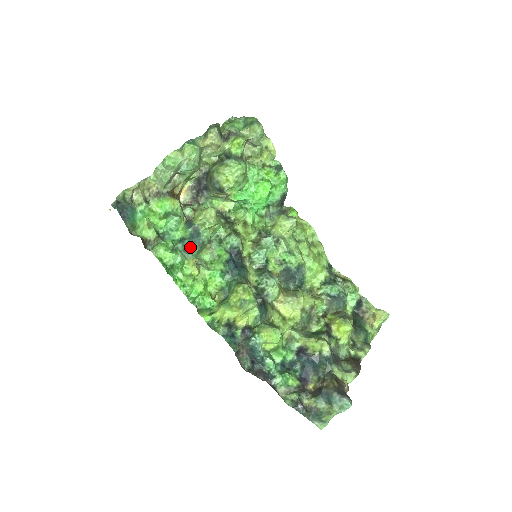
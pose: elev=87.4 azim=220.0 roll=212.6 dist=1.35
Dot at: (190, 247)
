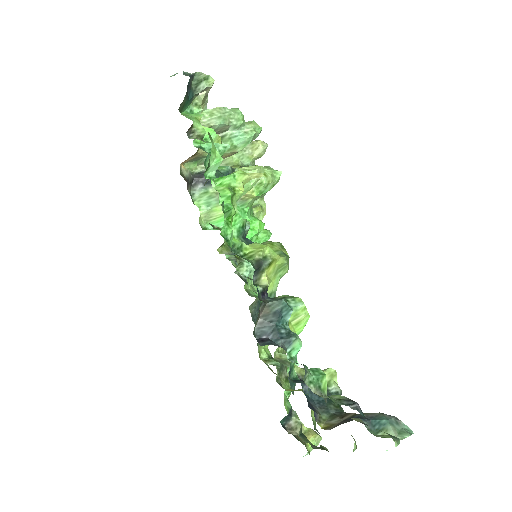
Dot at: occluded
